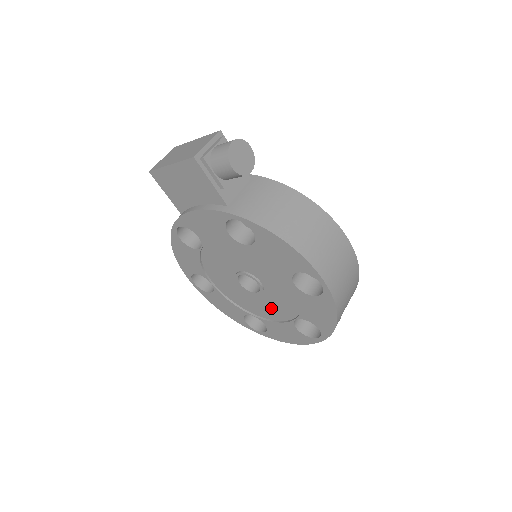
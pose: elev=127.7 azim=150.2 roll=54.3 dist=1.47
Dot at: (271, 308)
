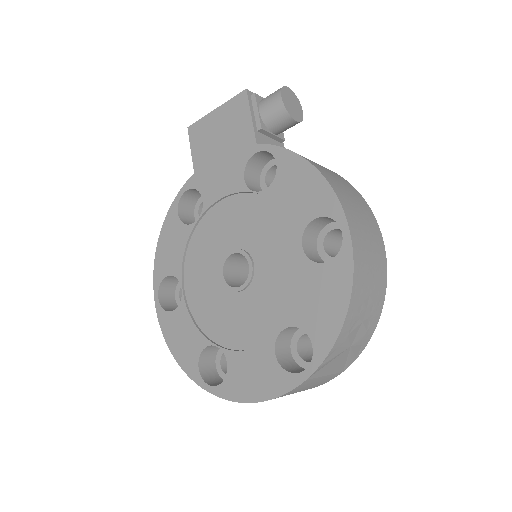
Dot at: (250, 320)
